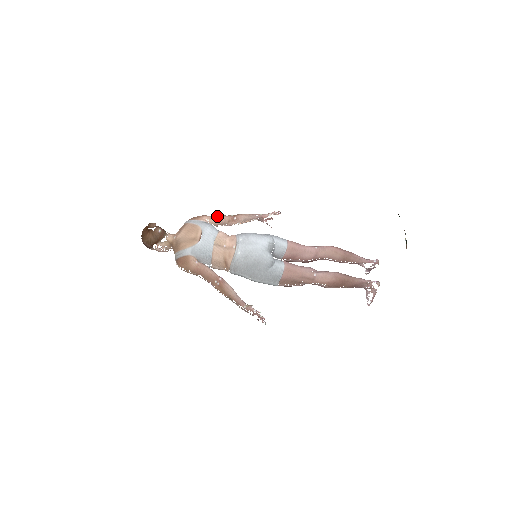
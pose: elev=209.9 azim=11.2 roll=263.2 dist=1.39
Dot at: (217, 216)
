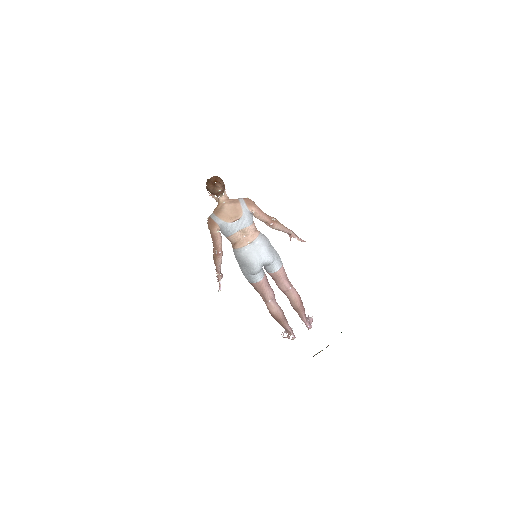
Dot at: (262, 214)
